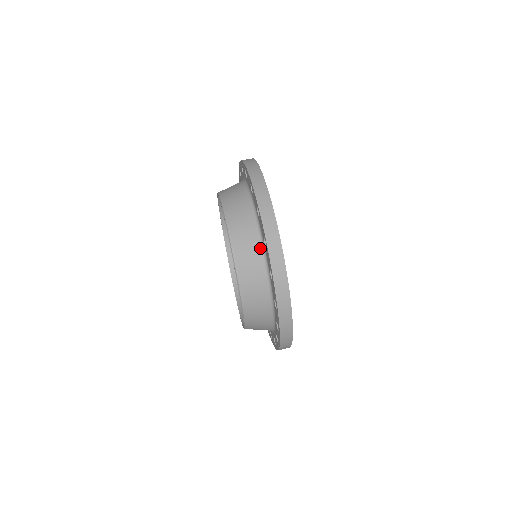
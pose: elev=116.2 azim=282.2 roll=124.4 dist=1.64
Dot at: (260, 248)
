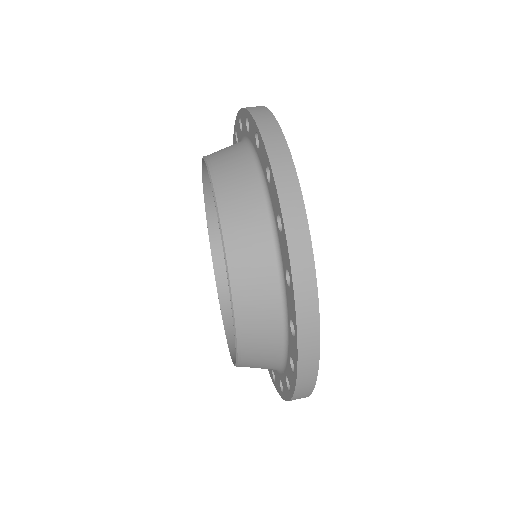
Dot at: occluded
